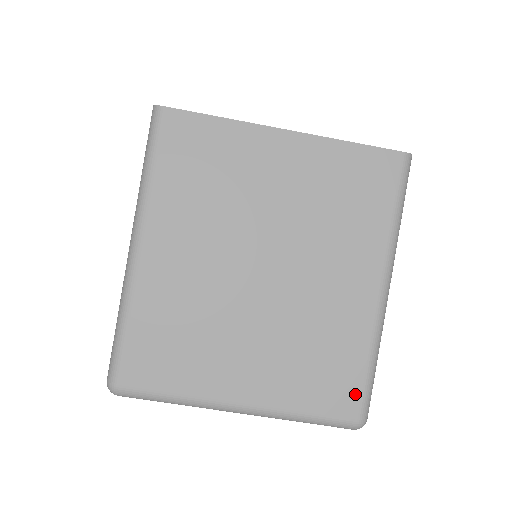
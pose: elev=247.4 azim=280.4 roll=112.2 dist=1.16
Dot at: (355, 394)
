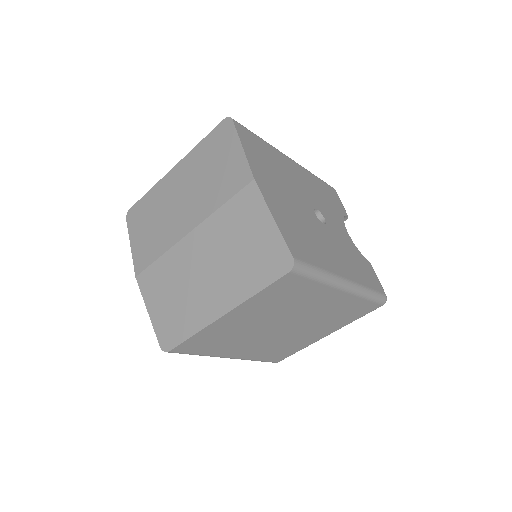
Dot at: (372, 305)
